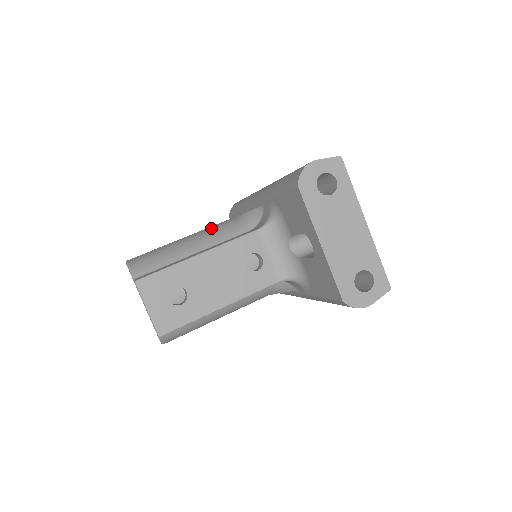
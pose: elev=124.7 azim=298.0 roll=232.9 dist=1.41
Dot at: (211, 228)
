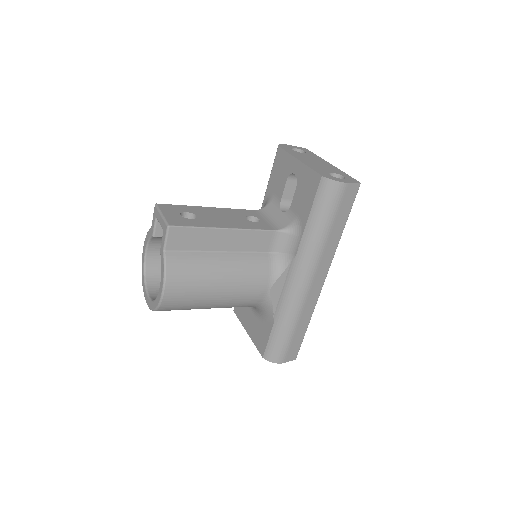
Dot at: occluded
